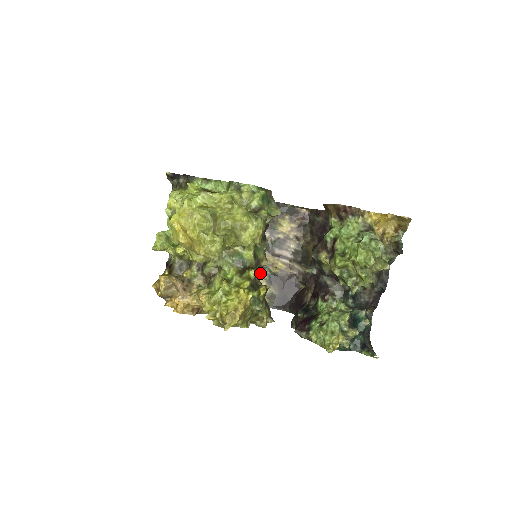
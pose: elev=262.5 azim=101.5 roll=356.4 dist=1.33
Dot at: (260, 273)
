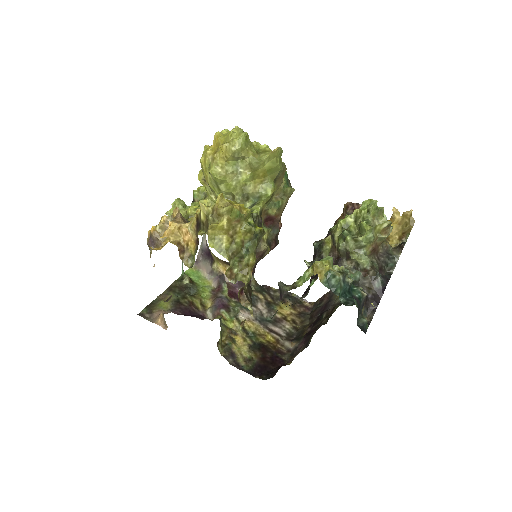
Dot at: (245, 337)
